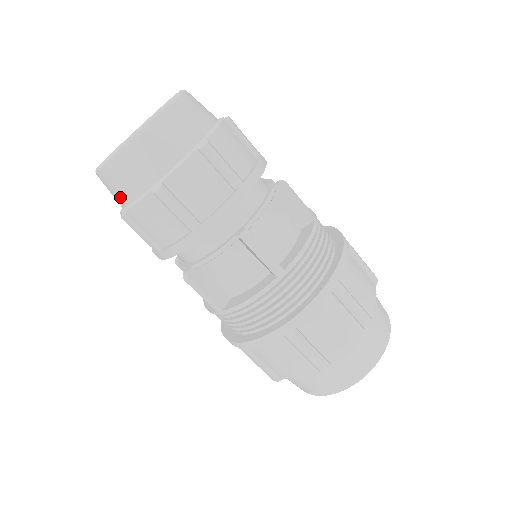
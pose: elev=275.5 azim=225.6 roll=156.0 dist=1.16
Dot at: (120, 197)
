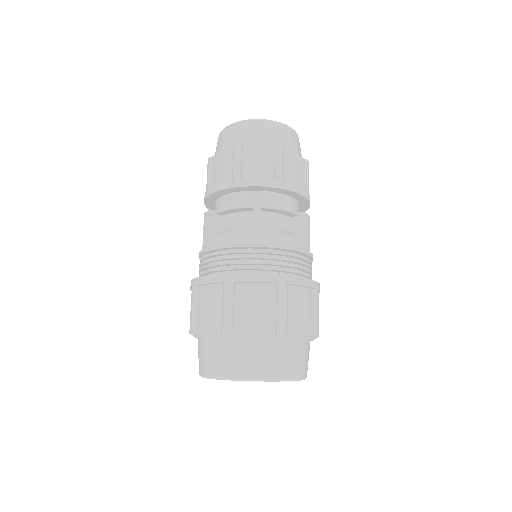
Dot at: (218, 150)
